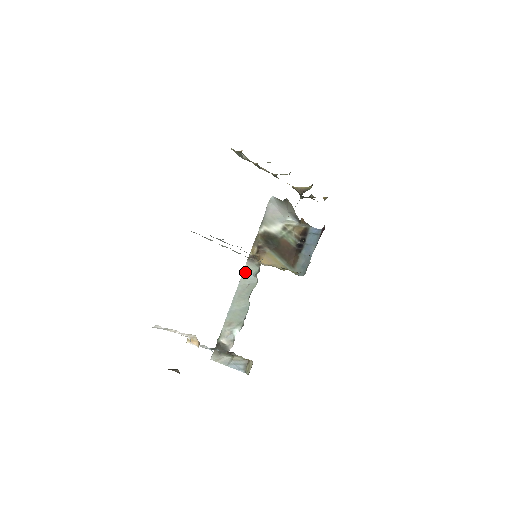
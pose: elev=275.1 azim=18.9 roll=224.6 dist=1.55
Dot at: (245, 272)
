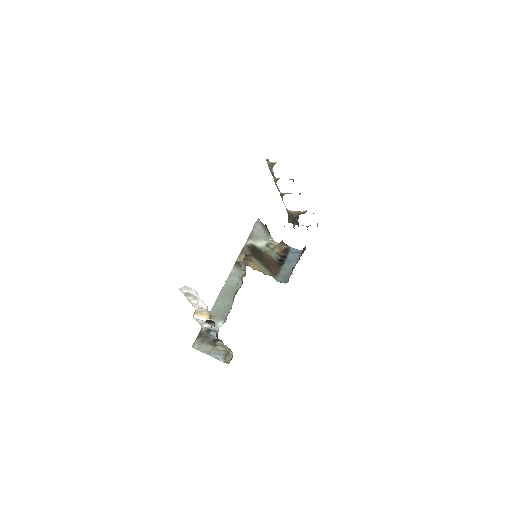
Dot at: (231, 274)
